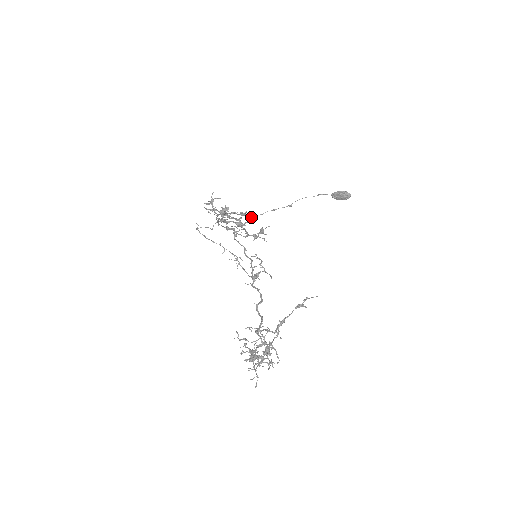
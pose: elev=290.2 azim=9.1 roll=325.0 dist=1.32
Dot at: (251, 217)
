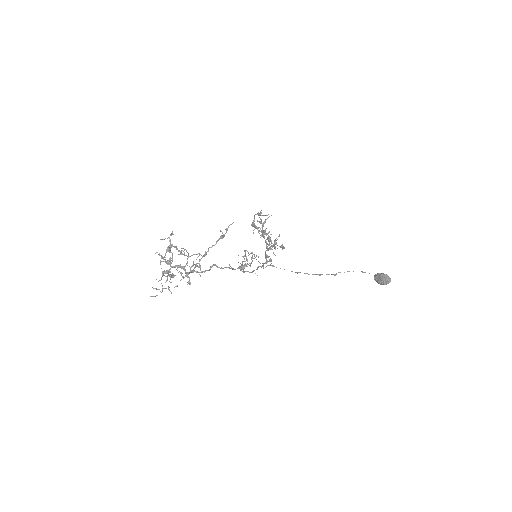
Dot at: (299, 272)
